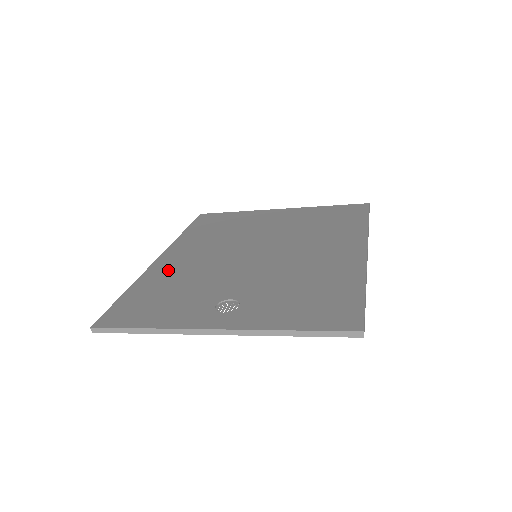
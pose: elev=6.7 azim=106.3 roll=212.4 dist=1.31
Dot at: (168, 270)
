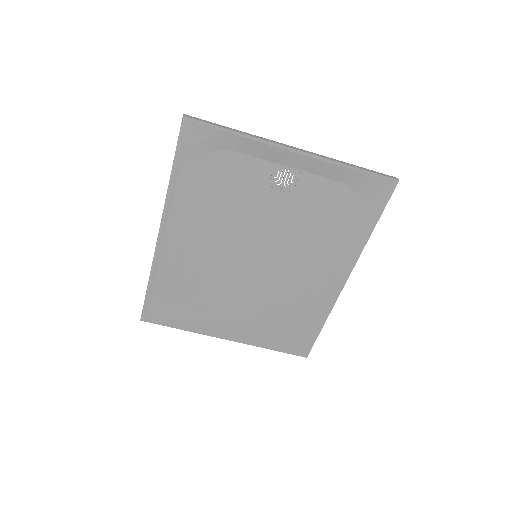
Dot at: (189, 212)
